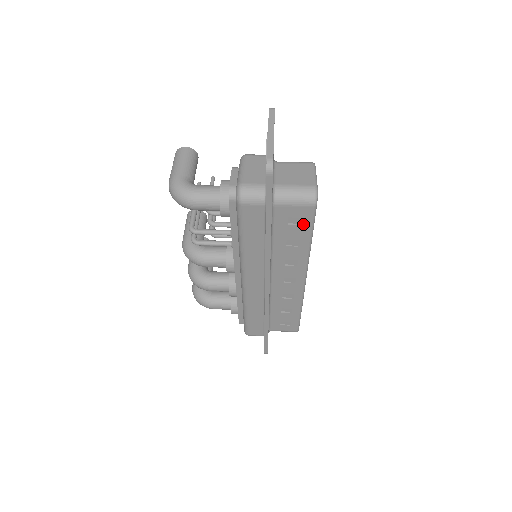
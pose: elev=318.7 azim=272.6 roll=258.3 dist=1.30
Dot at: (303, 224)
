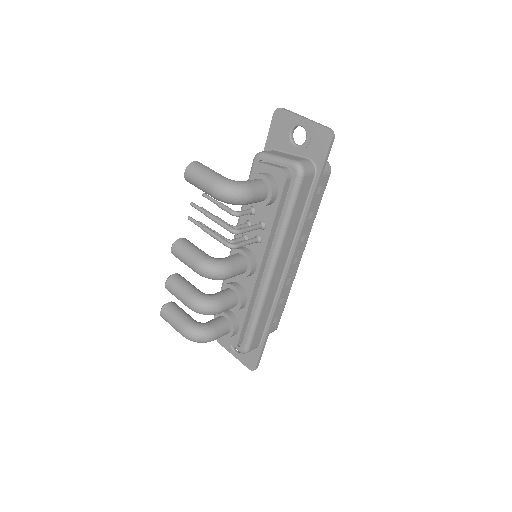
Dot at: (320, 193)
